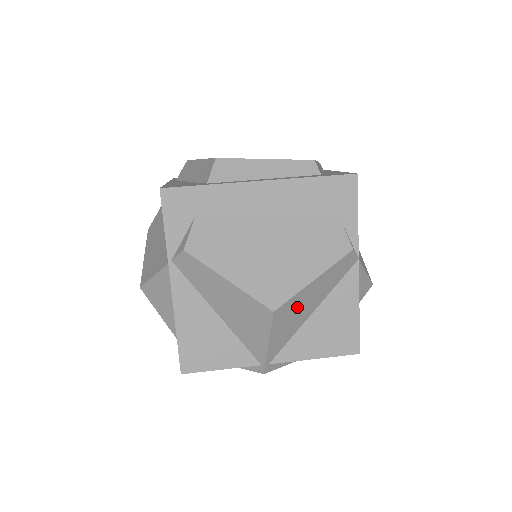
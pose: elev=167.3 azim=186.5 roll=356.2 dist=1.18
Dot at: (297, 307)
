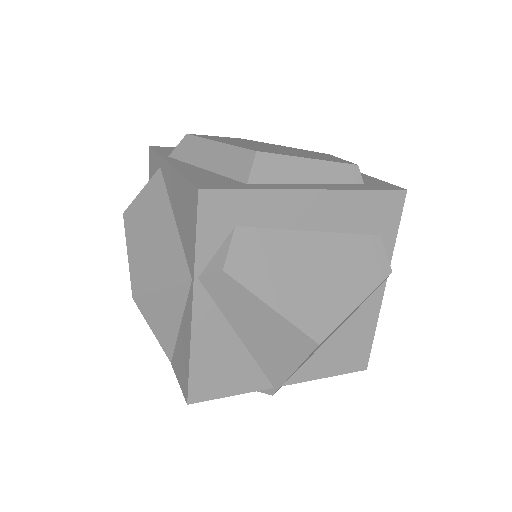
Dot at: occluded
